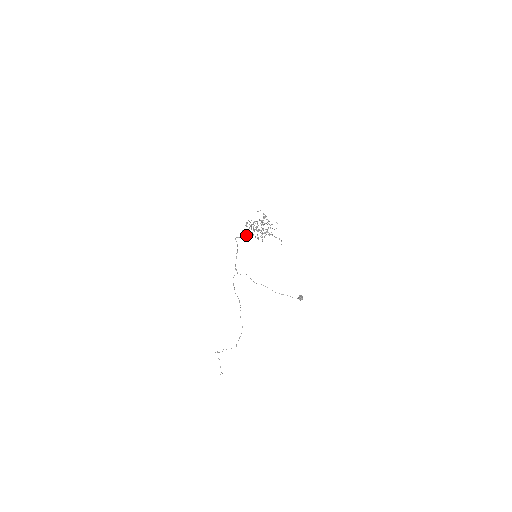
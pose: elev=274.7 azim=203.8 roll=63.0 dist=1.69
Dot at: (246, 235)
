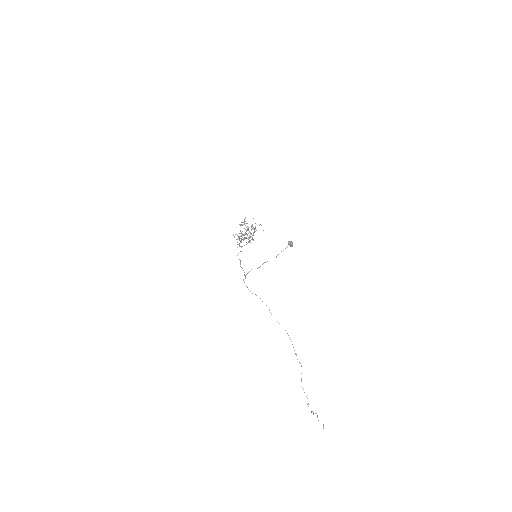
Dot at: (241, 247)
